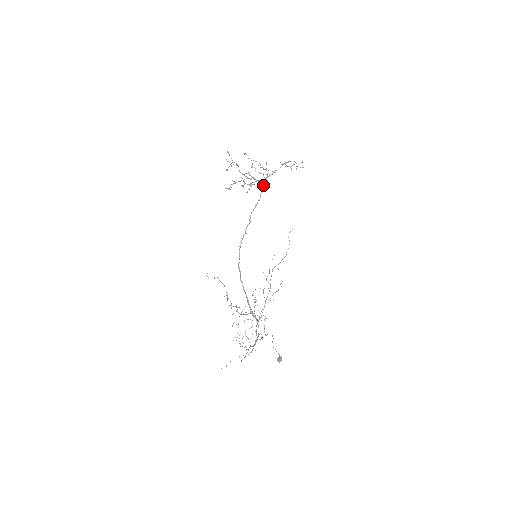
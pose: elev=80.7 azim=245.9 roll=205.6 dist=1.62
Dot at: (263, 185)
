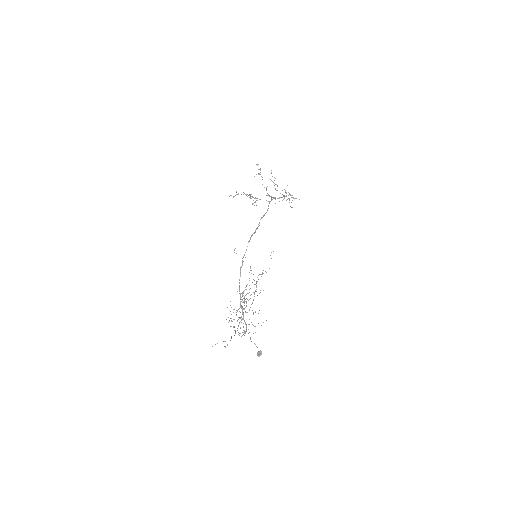
Dot at: occluded
